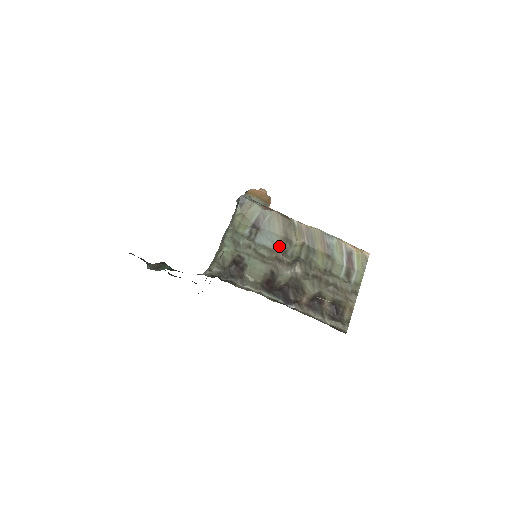
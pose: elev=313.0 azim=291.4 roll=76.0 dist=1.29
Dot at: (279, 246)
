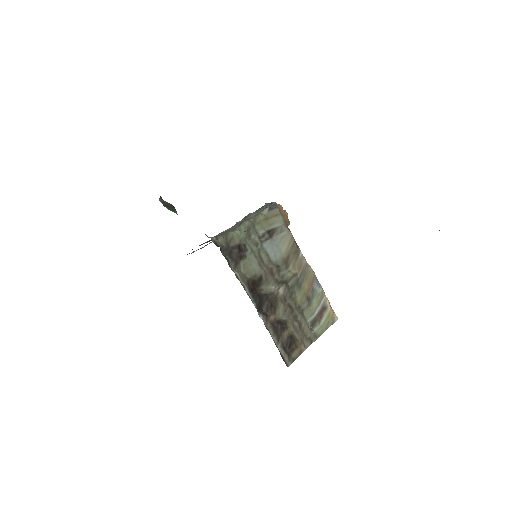
Dot at: (278, 262)
